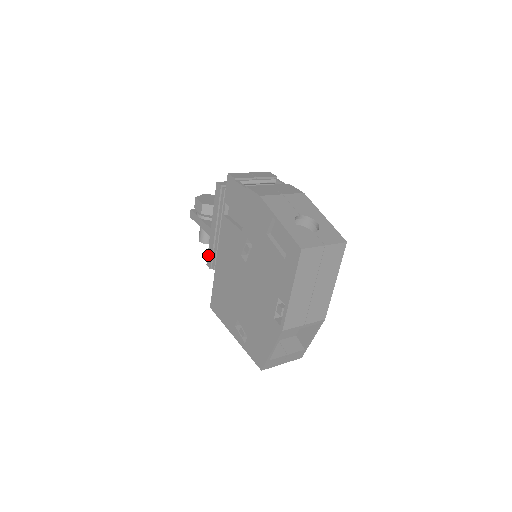
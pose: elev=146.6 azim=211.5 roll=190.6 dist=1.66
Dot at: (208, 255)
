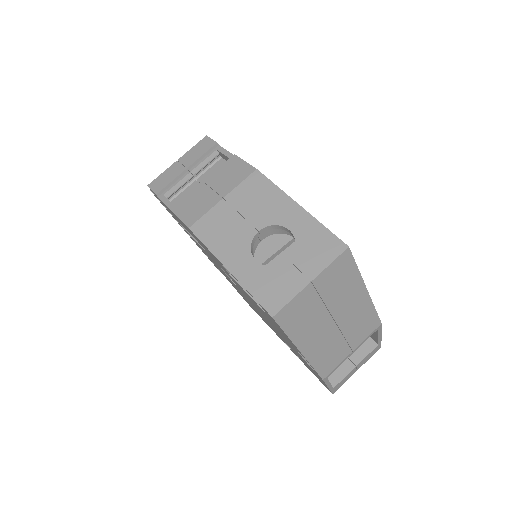
Dot at: occluded
